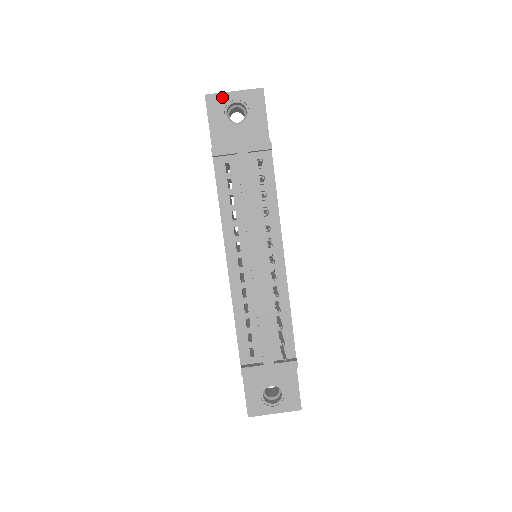
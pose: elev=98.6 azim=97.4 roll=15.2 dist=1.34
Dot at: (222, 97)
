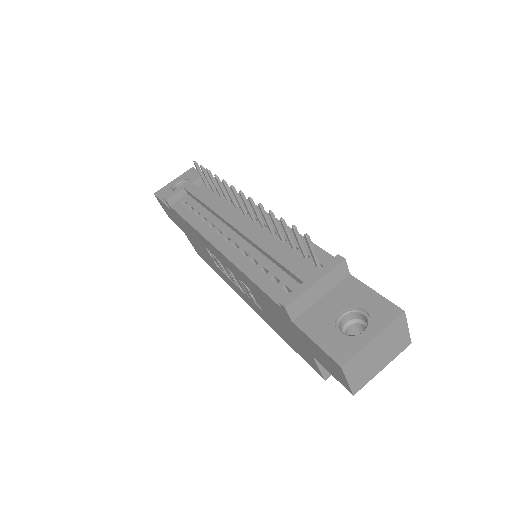
Dot at: (166, 187)
